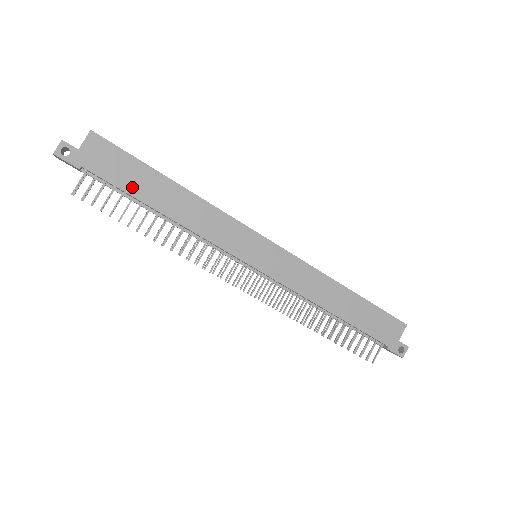
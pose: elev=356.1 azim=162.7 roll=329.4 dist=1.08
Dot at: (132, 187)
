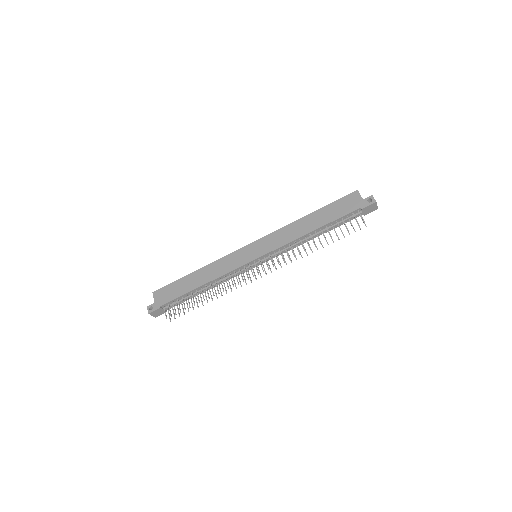
Dot at: (182, 291)
